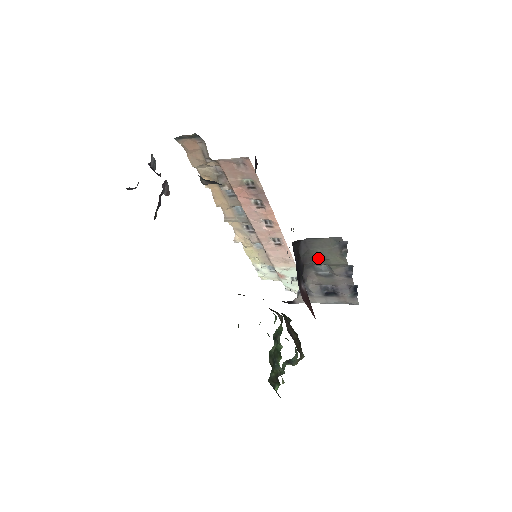
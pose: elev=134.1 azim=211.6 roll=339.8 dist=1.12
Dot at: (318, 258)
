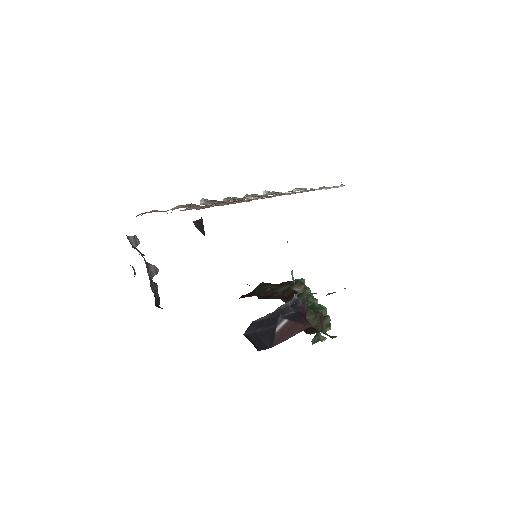
Dot at: occluded
